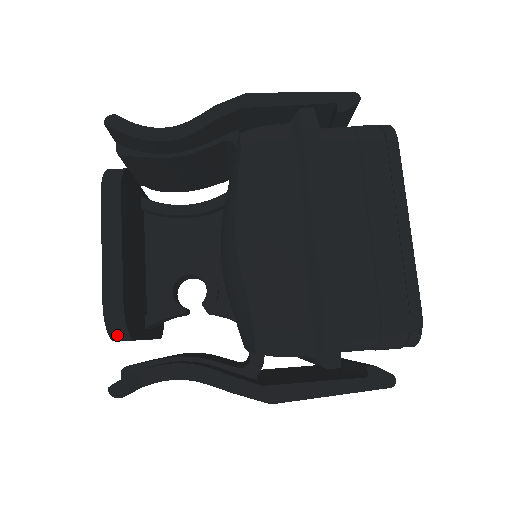
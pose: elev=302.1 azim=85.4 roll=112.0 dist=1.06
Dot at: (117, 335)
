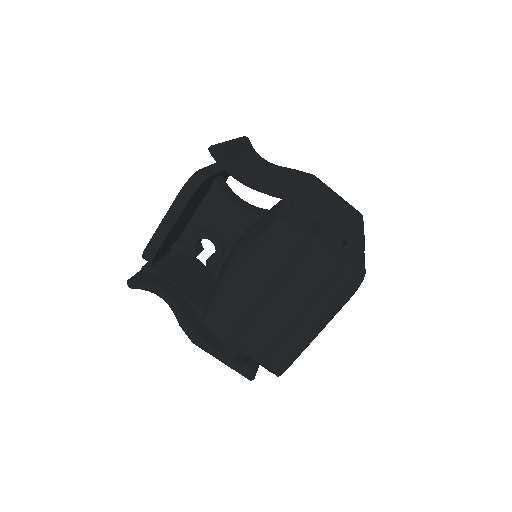
Dot at: (146, 260)
